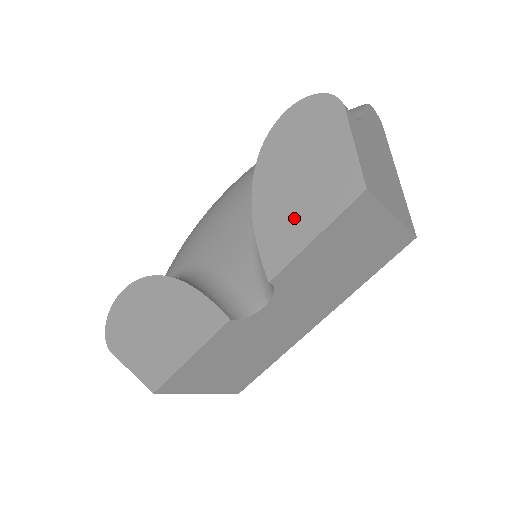
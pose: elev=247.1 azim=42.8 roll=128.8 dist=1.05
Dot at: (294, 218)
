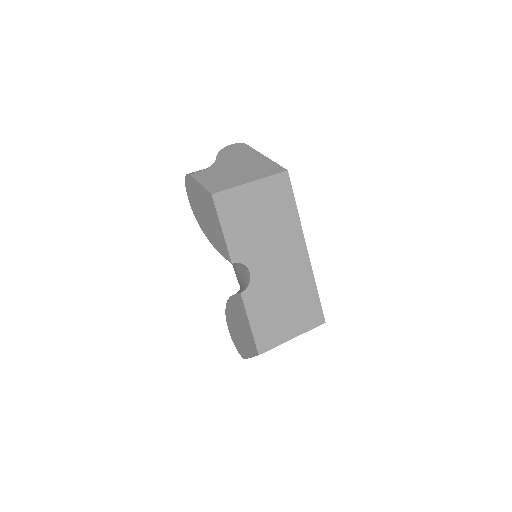
Dot at: (216, 231)
